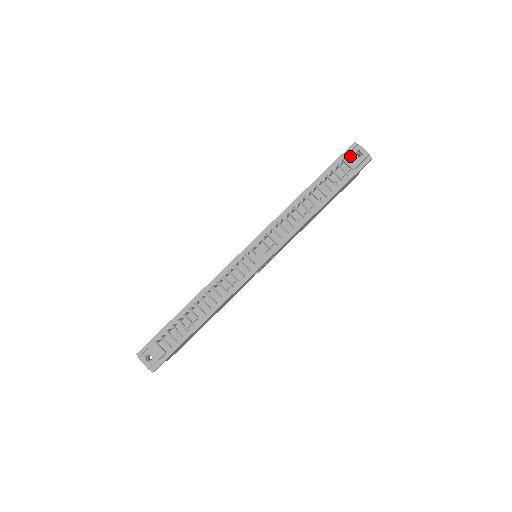
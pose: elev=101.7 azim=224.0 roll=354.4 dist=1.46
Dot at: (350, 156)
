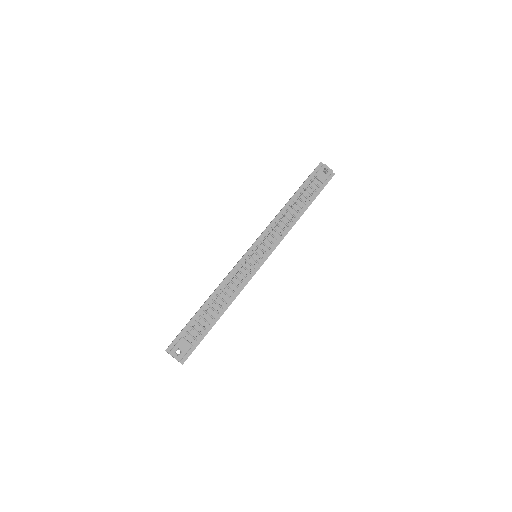
Dot at: (320, 173)
